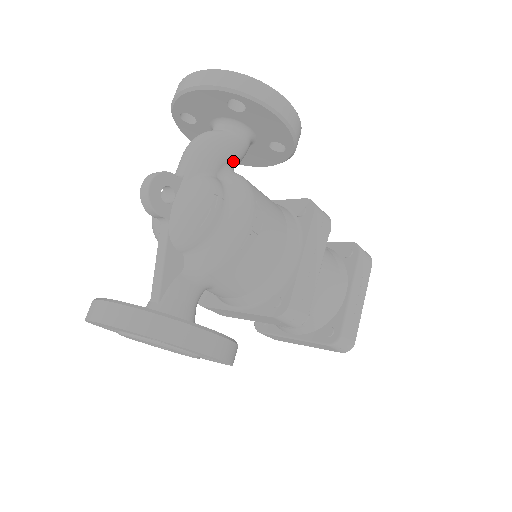
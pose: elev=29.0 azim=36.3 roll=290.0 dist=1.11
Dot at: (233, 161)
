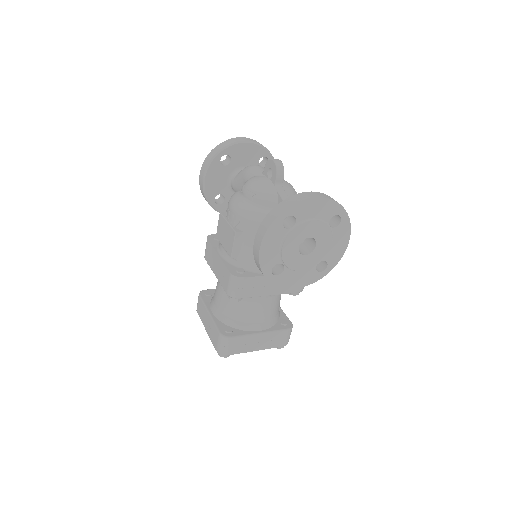
Dot at: occluded
